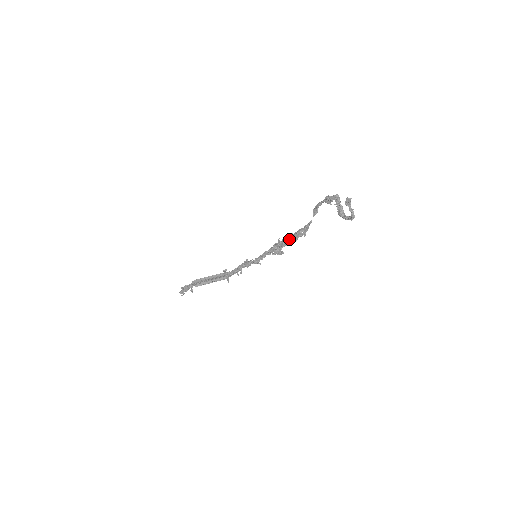
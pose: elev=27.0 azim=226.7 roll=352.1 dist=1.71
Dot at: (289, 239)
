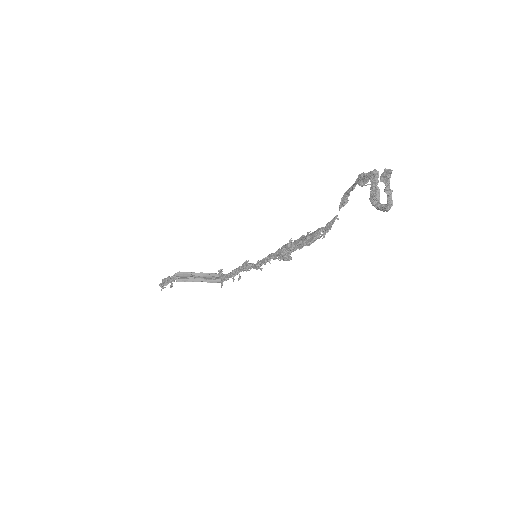
Dot at: (302, 240)
